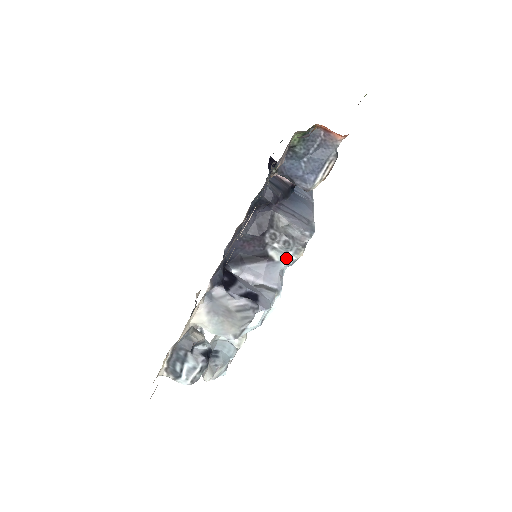
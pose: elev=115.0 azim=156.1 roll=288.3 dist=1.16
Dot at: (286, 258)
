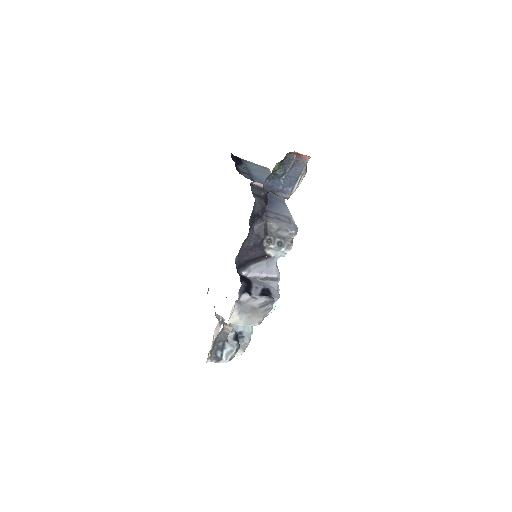
Dot at: (280, 253)
